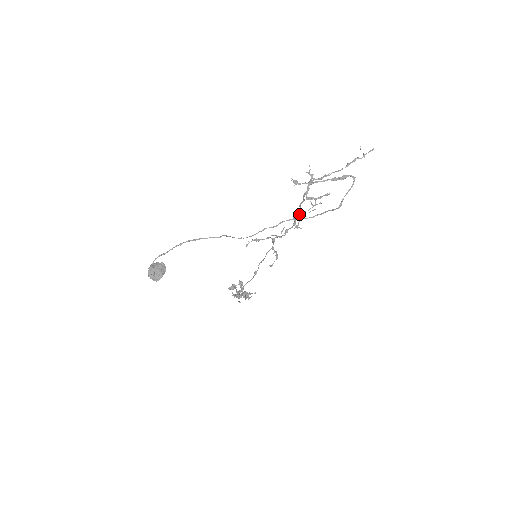
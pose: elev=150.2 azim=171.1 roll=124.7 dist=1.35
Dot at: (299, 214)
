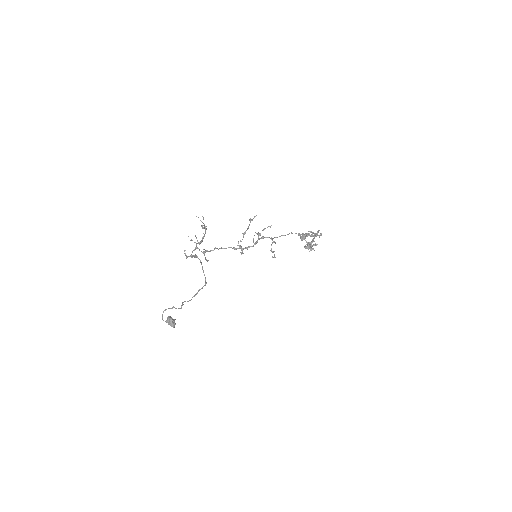
Dot at: (244, 233)
